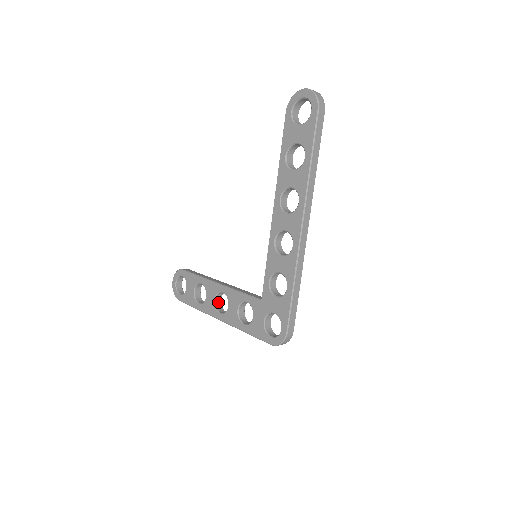
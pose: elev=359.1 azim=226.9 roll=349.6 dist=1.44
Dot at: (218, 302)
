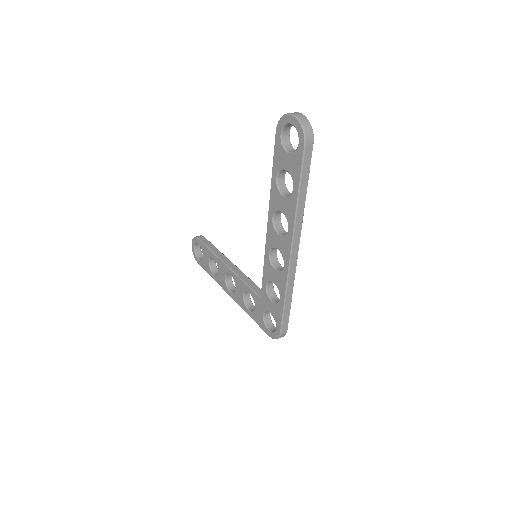
Dot at: (229, 279)
